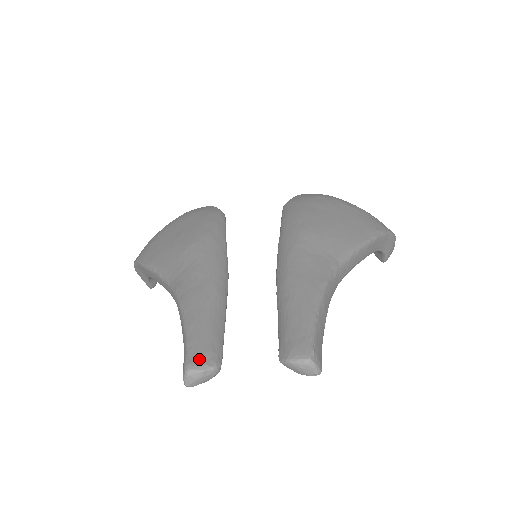
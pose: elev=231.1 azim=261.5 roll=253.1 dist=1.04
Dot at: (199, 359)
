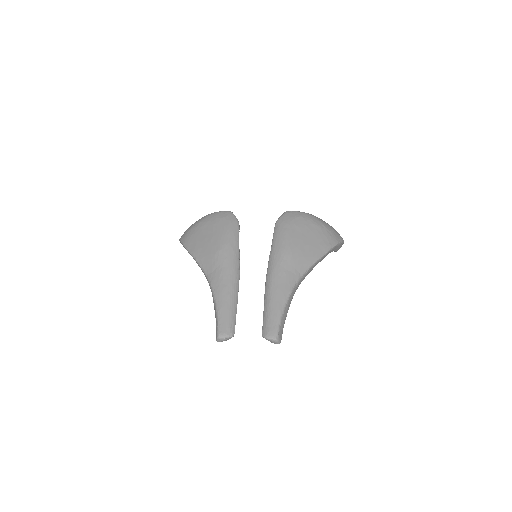
Dot at: (224, 332)
